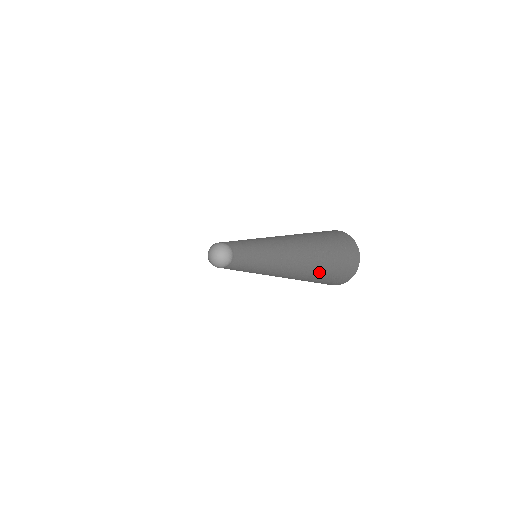
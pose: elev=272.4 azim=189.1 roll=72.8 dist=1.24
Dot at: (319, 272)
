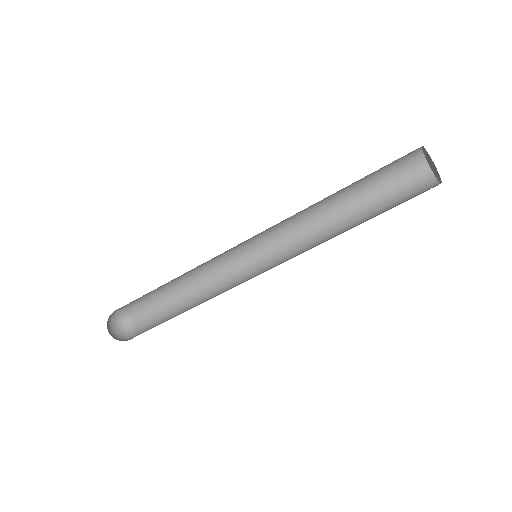
Dot at: (383, 212)
